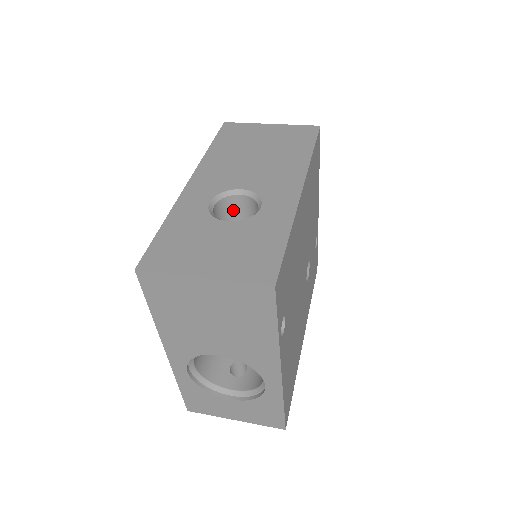
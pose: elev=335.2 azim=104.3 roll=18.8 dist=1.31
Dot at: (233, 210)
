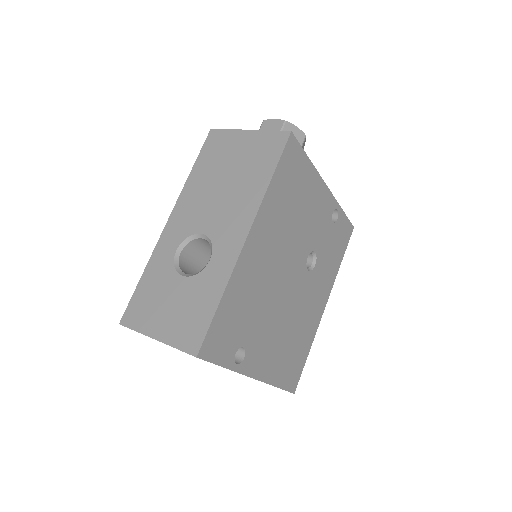
Dot at: (204, 246)
